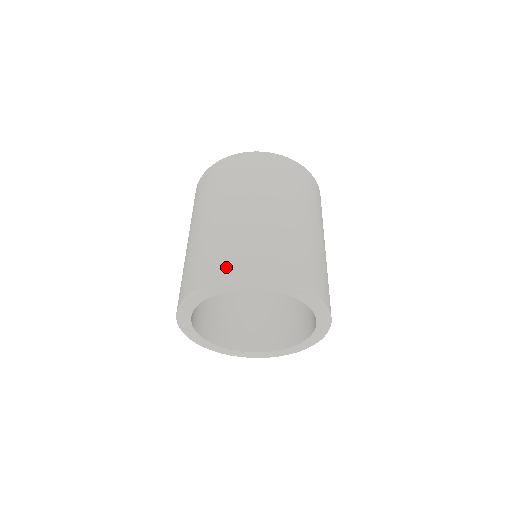
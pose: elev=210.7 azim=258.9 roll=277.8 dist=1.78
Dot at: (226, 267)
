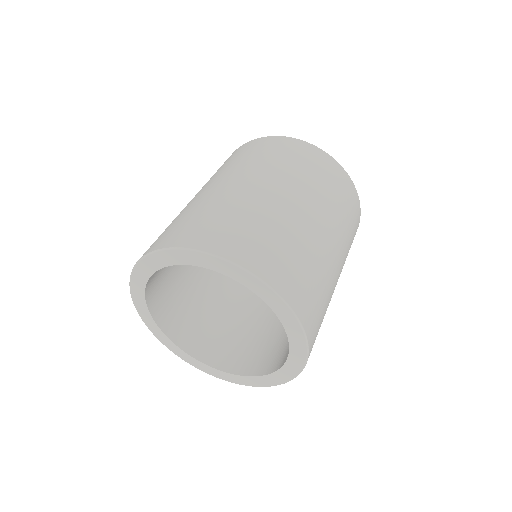
Dot at: (261, 259)
